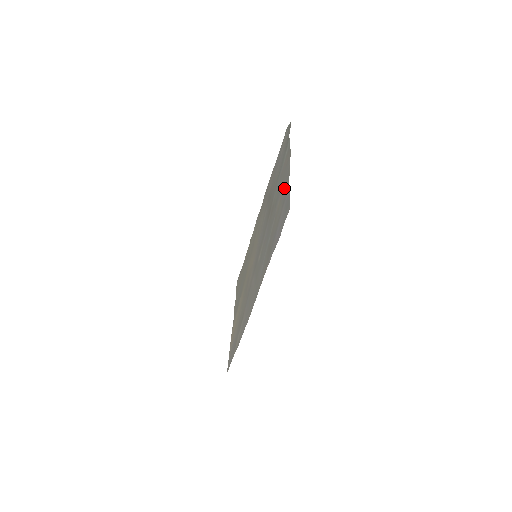
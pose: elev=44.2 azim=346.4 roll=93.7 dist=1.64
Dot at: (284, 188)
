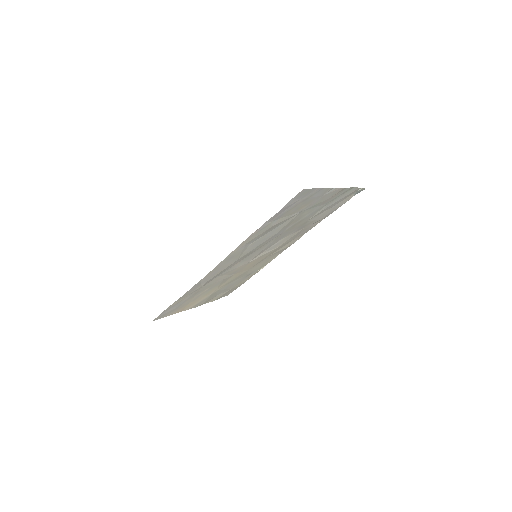
Dot at: (316, 197)
